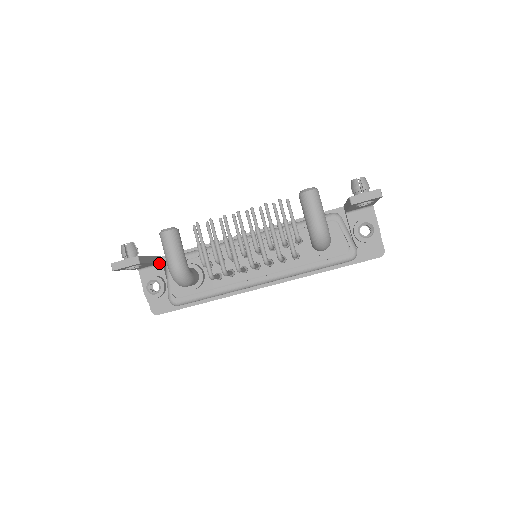
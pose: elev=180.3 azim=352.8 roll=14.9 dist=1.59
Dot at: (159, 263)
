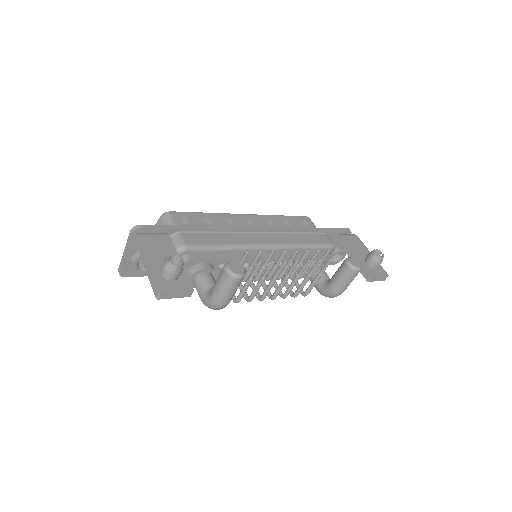
Dot at: occluded
